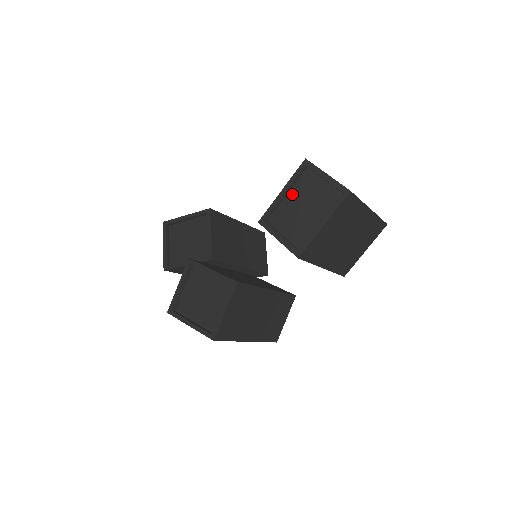
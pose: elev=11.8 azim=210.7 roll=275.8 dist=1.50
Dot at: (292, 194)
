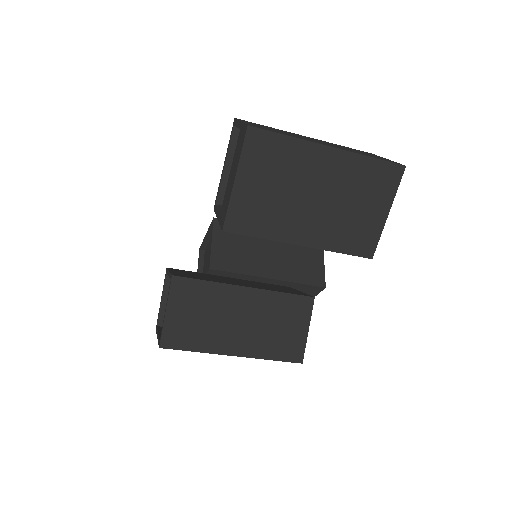
Dot at: (233, 164)
